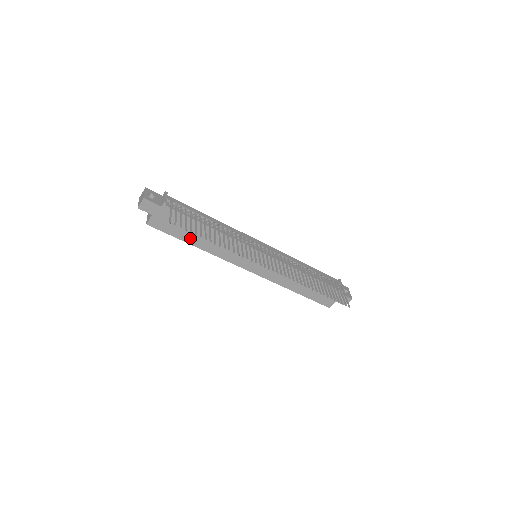
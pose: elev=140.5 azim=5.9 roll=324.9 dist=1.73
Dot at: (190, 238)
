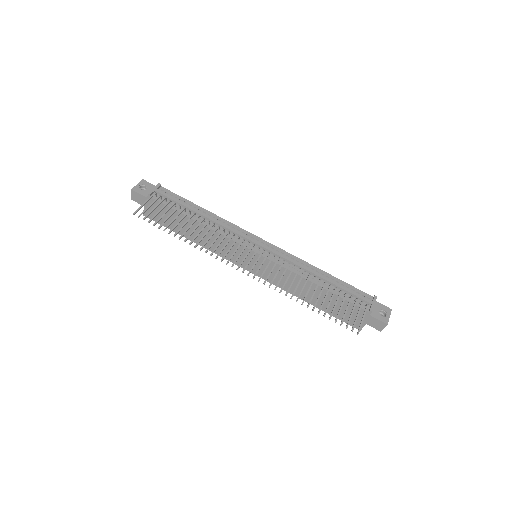
Dot at: (183, 231)
